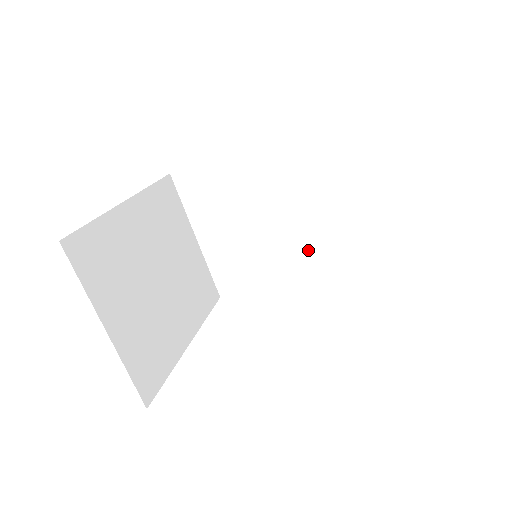
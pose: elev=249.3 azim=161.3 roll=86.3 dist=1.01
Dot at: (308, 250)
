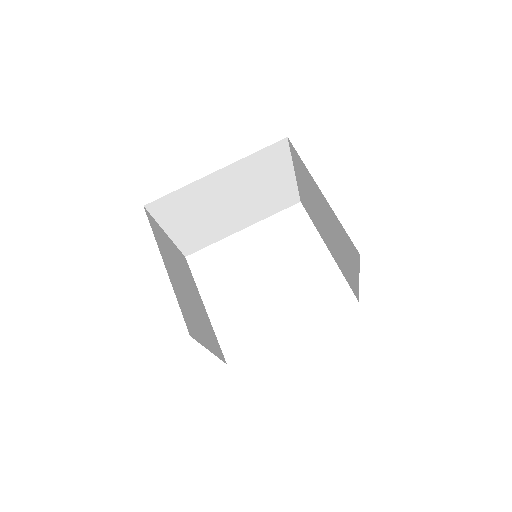
Dot at: (250, 212)
